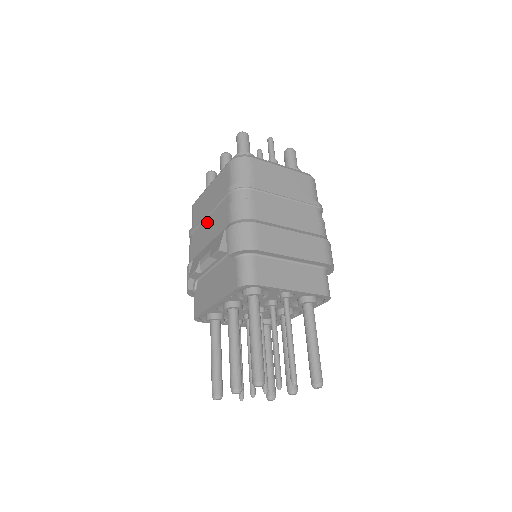
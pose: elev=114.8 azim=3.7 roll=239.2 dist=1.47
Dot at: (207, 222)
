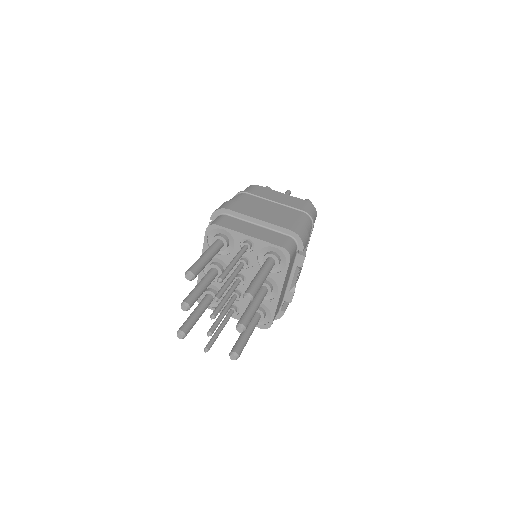
Dot at: occluded
